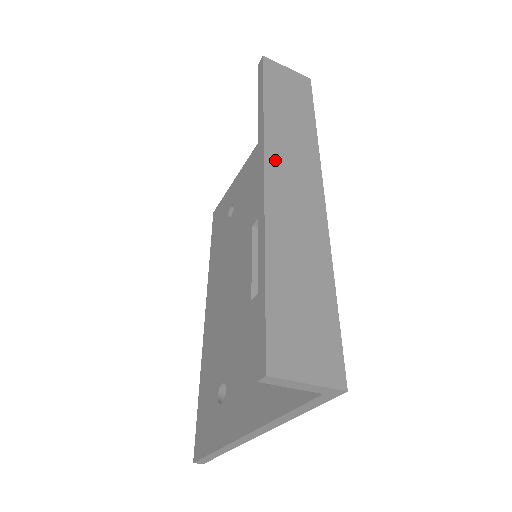
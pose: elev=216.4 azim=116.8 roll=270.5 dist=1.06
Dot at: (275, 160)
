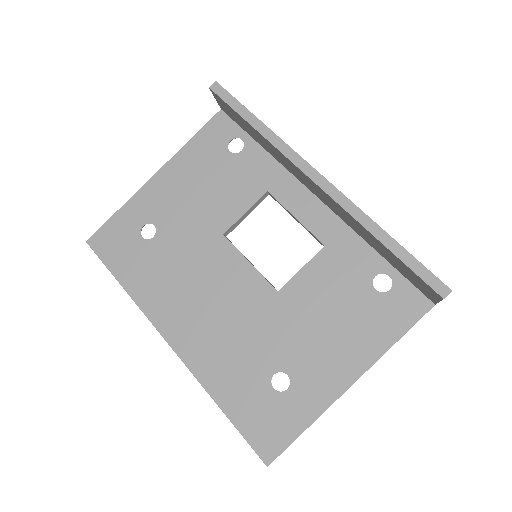
Dot at: occluded
